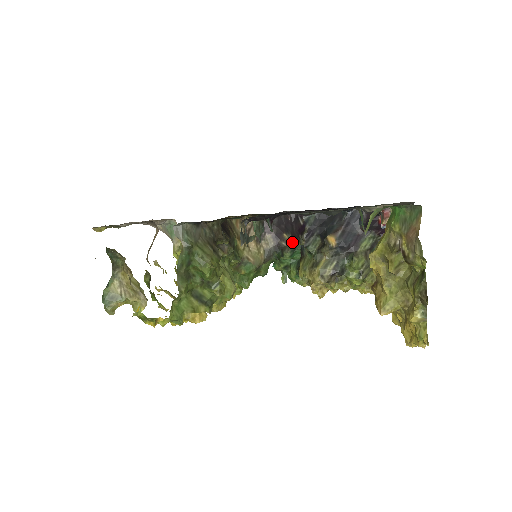
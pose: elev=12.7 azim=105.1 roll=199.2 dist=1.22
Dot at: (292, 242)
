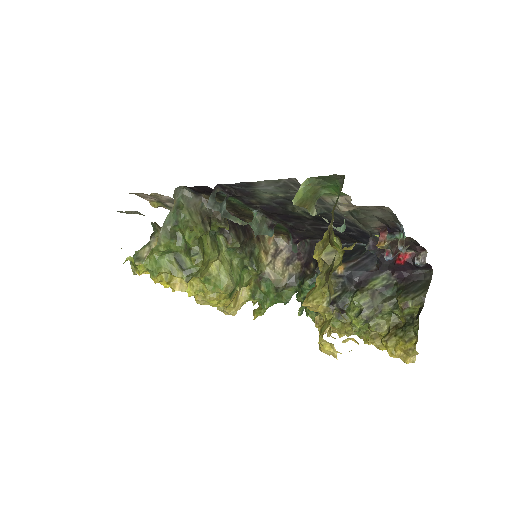
Dot at: (315, 271)
